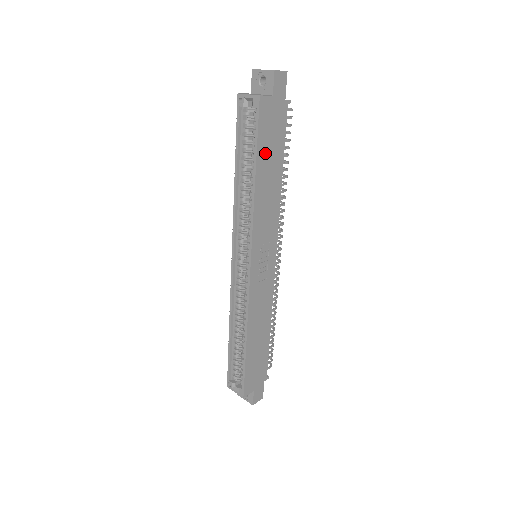
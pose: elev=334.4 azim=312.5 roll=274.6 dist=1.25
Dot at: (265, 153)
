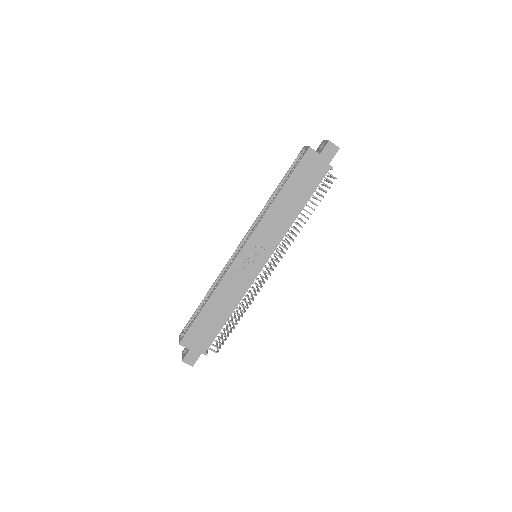
Dot at: (295, 184)
